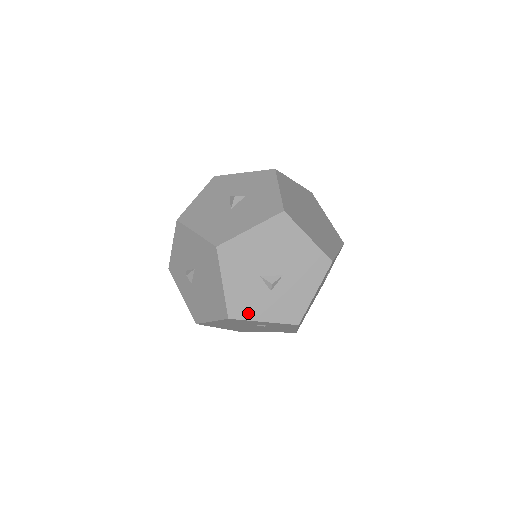
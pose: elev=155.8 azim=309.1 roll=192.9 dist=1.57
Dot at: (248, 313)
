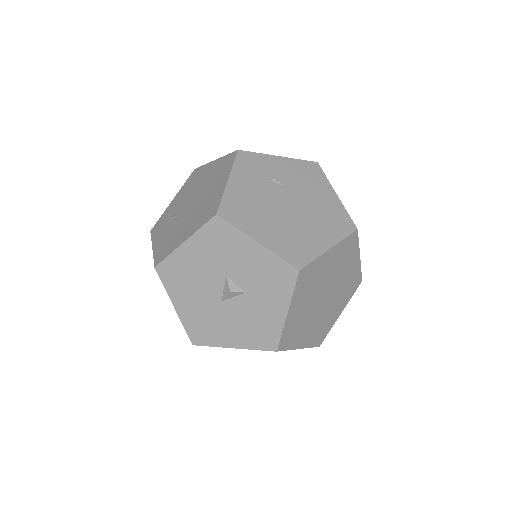
Dot at: occluded
